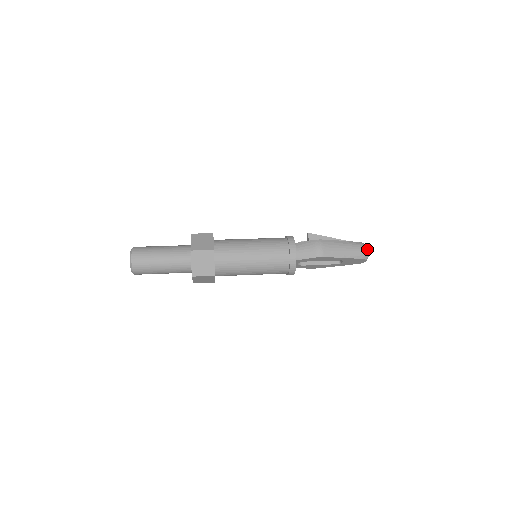
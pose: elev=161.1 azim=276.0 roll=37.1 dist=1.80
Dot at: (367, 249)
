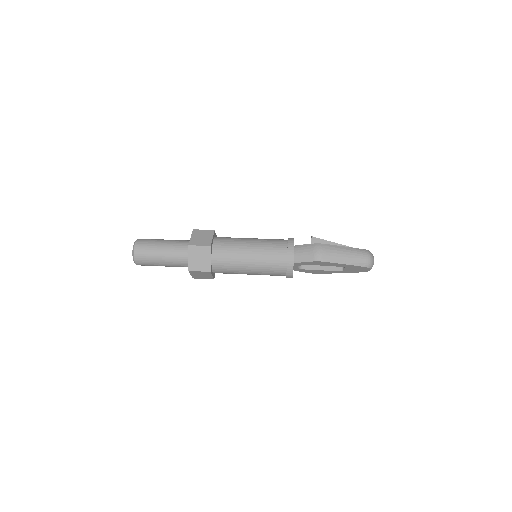
Dot at: (372, 257)
